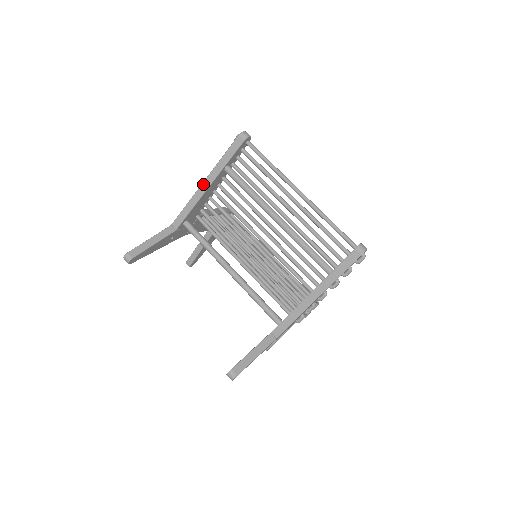
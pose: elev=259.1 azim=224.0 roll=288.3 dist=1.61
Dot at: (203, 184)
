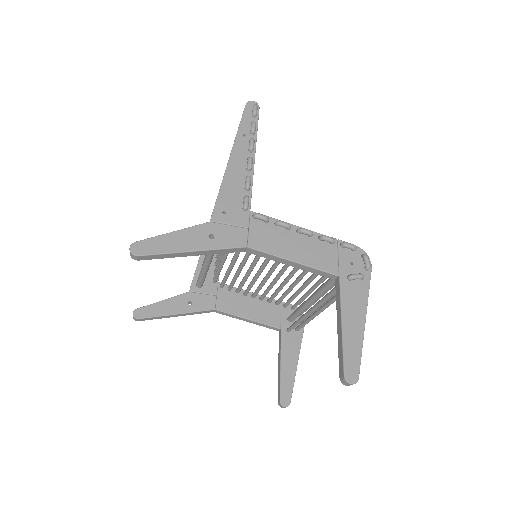
Dot at: occluded
